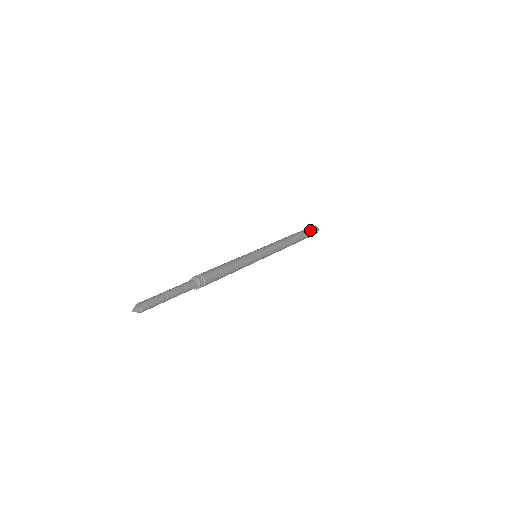
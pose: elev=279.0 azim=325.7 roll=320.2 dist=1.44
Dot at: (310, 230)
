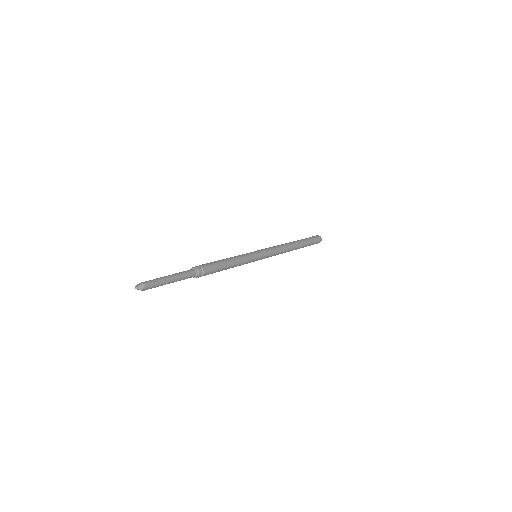
Dot at: (314, 243)
